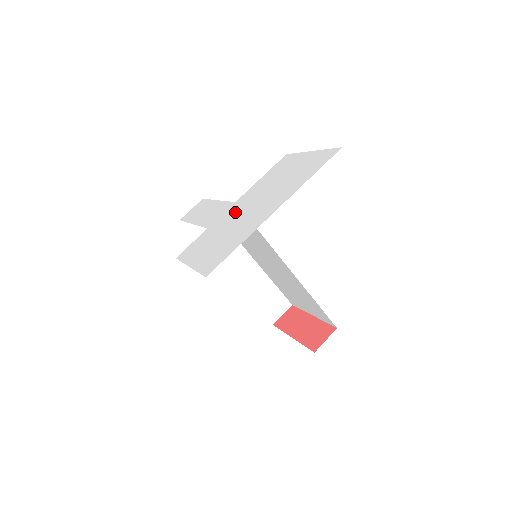
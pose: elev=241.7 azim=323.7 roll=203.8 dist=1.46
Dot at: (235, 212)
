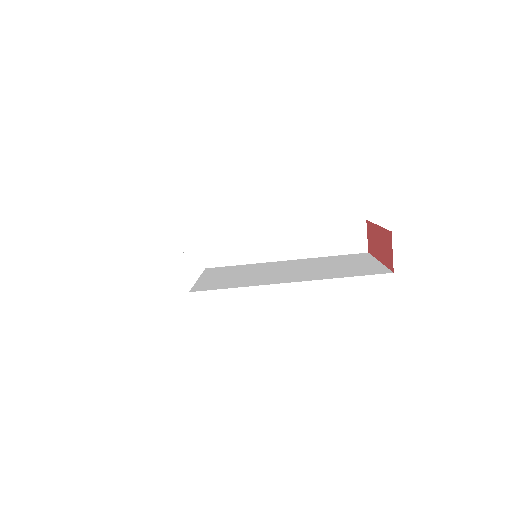
Dot at: occluded
